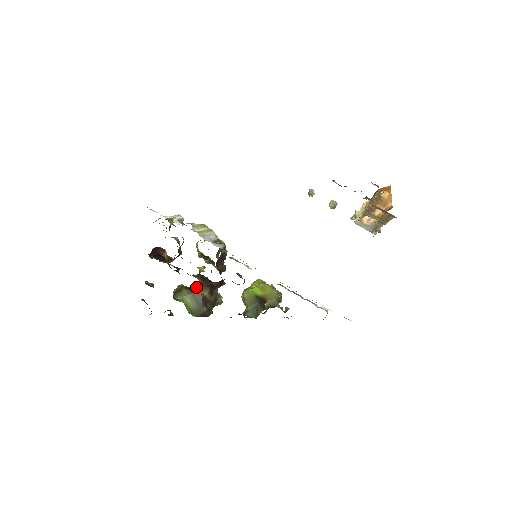
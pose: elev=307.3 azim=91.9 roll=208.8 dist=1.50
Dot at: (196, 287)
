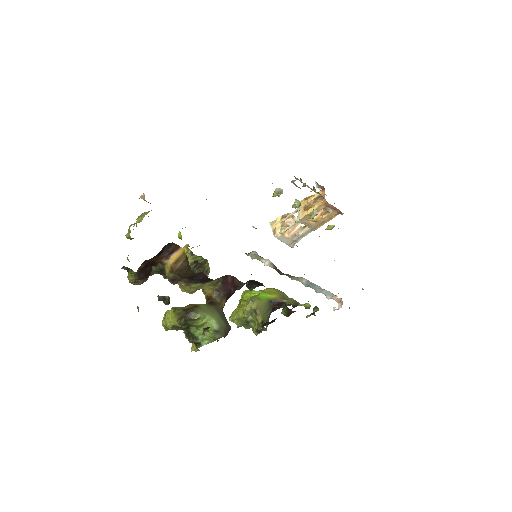
Dot at: (209, 300)
